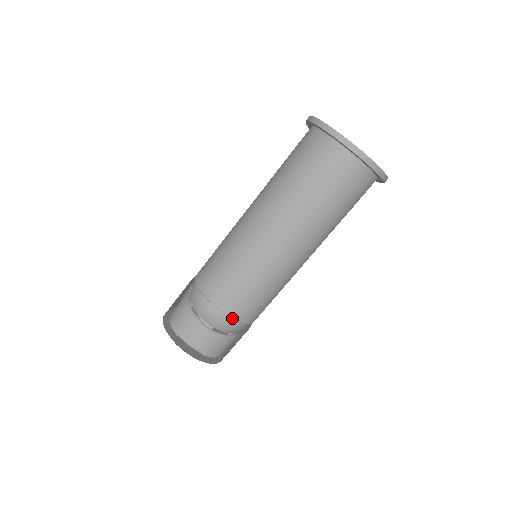
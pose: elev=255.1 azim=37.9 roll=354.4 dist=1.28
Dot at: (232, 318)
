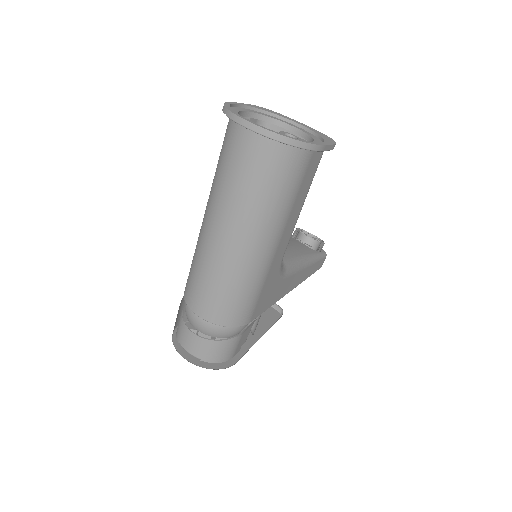
Dot at: (210, 322)
